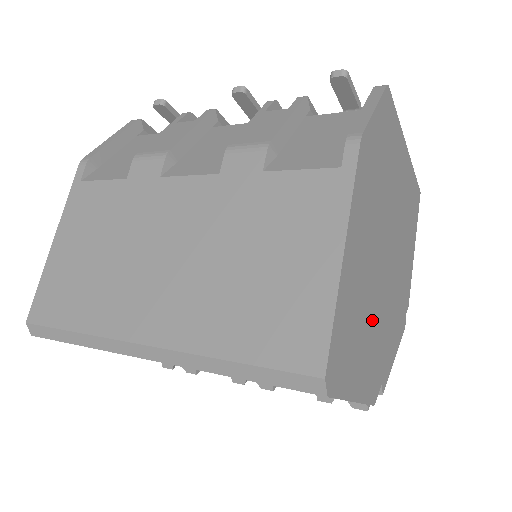
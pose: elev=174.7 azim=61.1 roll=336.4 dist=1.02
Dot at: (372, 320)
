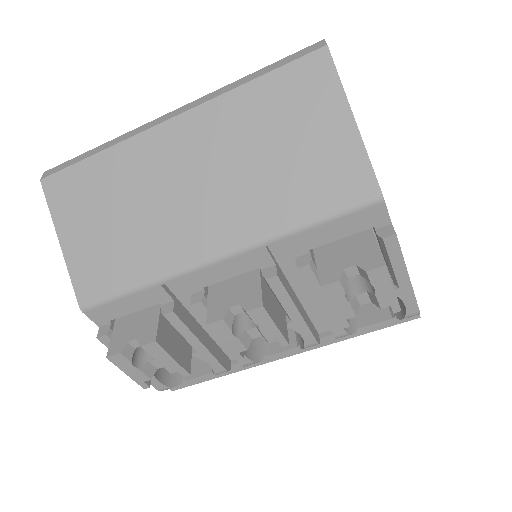
Dot at: occluded
